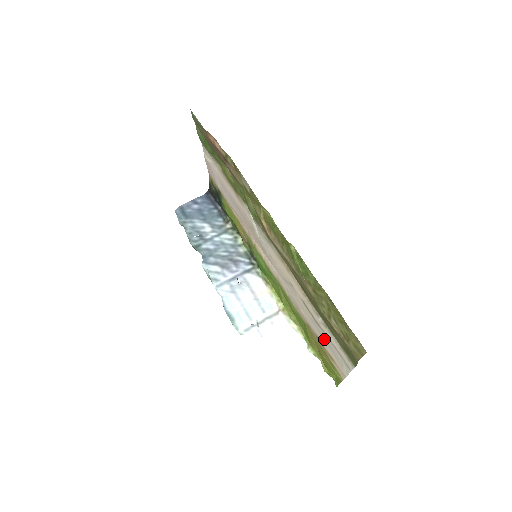
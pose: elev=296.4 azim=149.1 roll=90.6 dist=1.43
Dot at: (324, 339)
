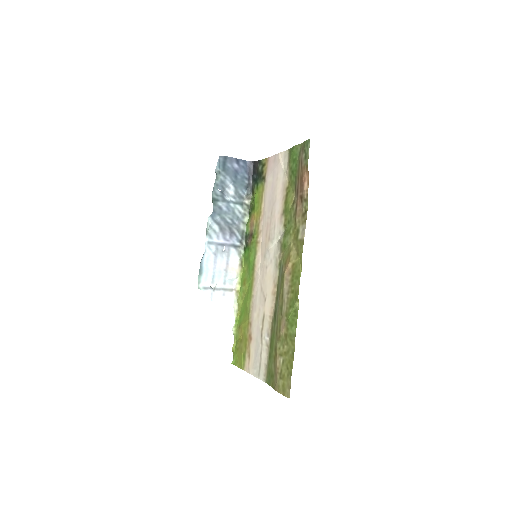
Dot at: (256, 345)
